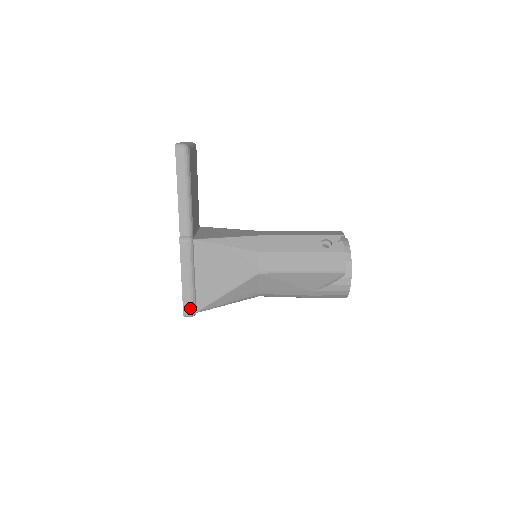
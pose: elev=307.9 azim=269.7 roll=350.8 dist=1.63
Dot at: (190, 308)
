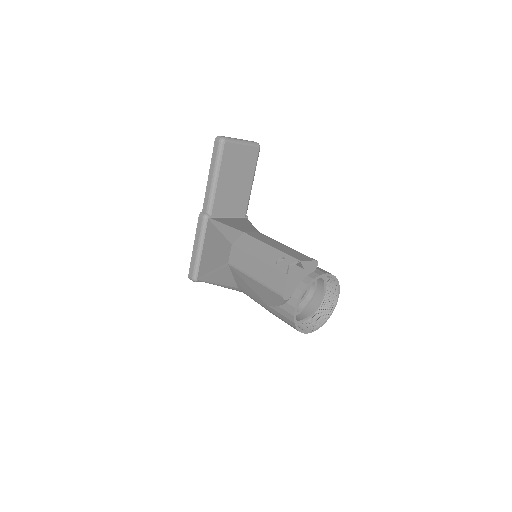
Dot at: (192, 273)
